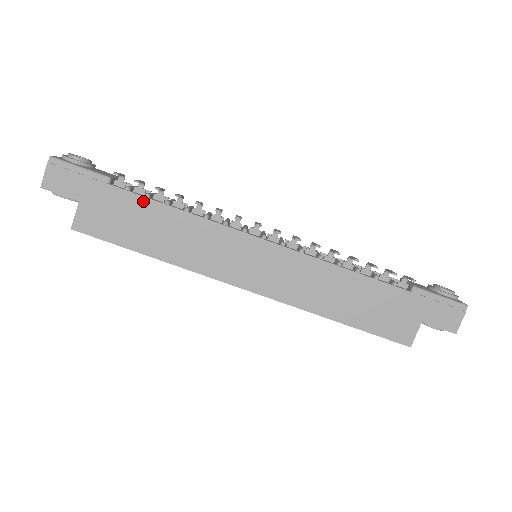
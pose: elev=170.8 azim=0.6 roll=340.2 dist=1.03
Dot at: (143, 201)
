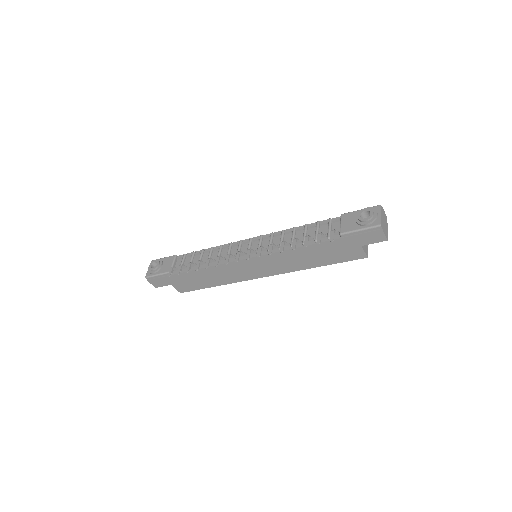
Dot at: (189, 273)
